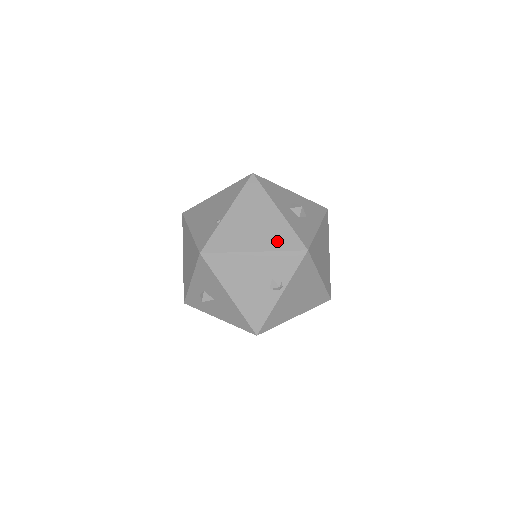
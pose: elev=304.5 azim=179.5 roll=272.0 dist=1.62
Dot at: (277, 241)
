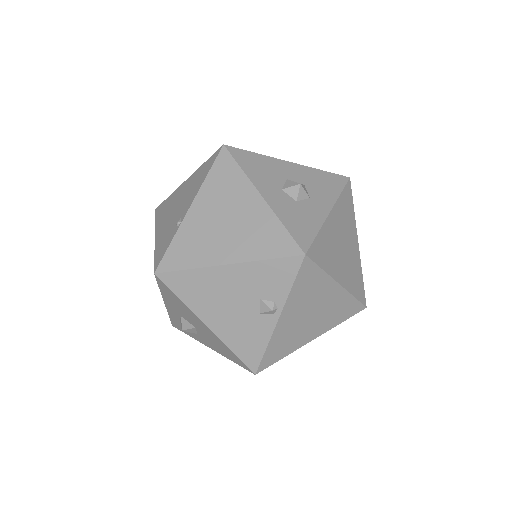
Dot at: (259, 245)
